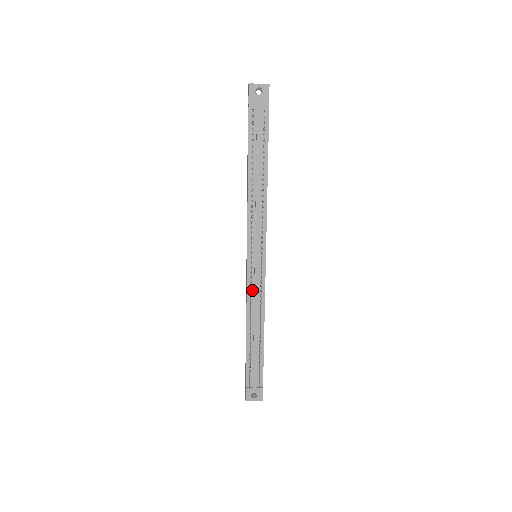
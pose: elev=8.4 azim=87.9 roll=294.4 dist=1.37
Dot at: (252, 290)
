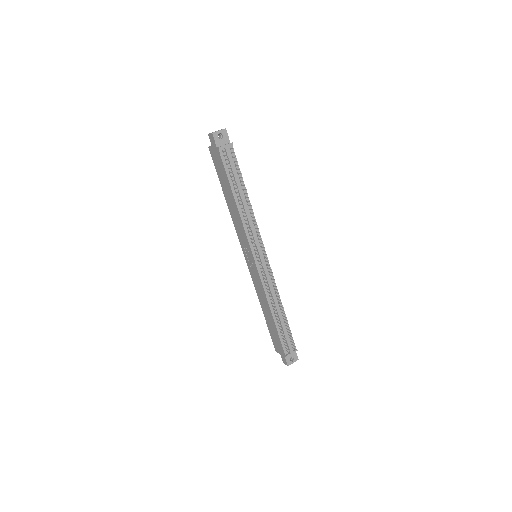
Dot at: (265, 281)
